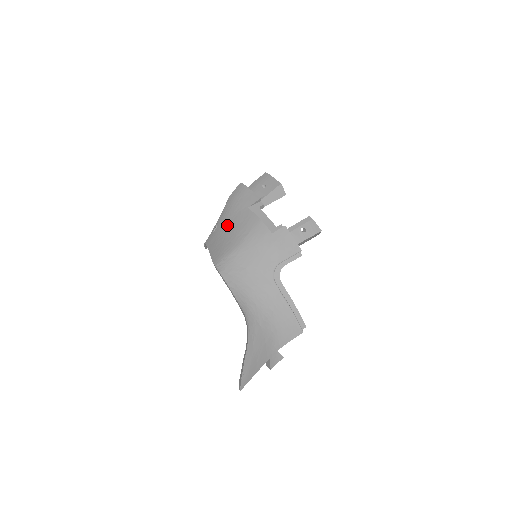
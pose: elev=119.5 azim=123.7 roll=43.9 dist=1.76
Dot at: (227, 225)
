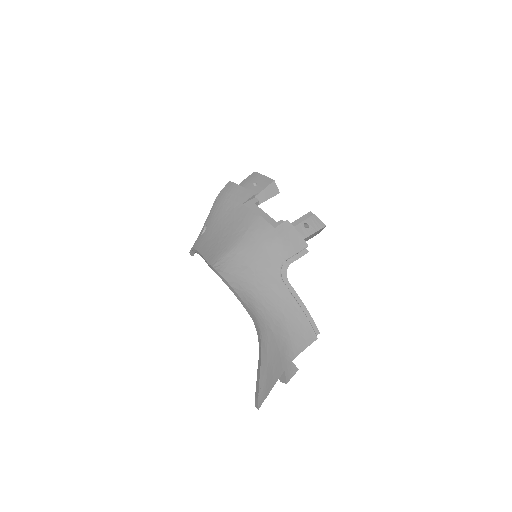
Dot at: (219, 224)
